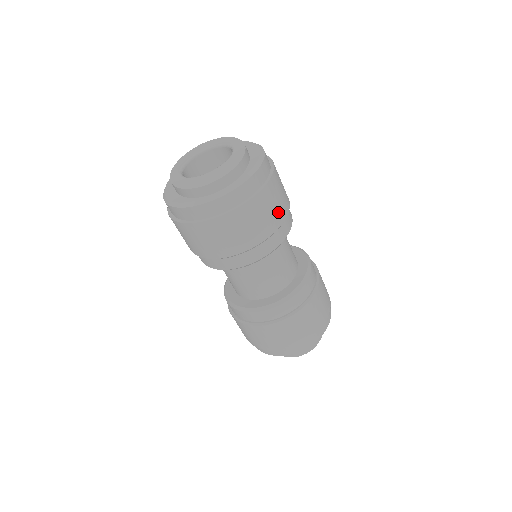
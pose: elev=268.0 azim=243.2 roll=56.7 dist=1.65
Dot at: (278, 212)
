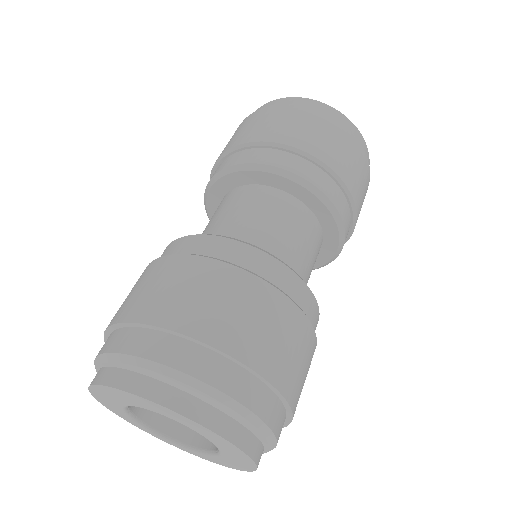
Dot at: (305, 347)
